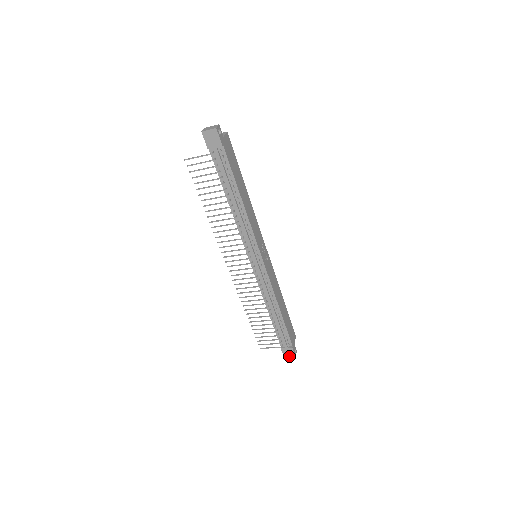
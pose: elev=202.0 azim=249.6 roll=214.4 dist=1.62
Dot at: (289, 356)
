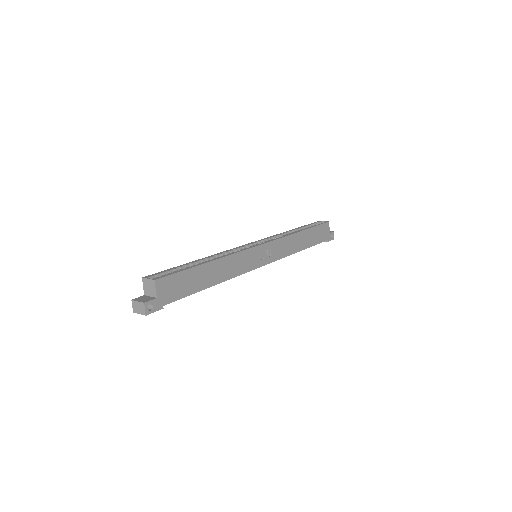
Dot at: occluded
